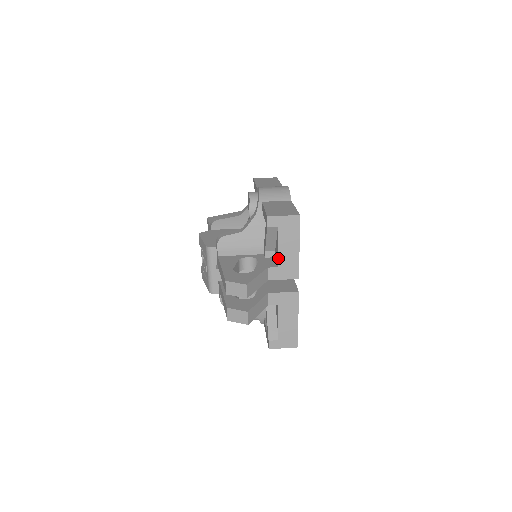
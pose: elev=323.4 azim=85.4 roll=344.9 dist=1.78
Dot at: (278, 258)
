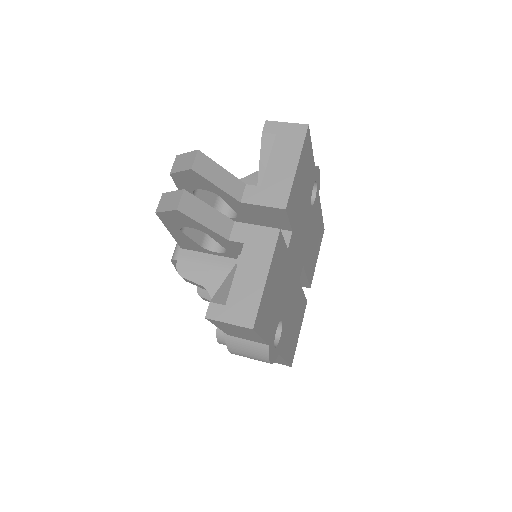
Dot at: (264, 174)
